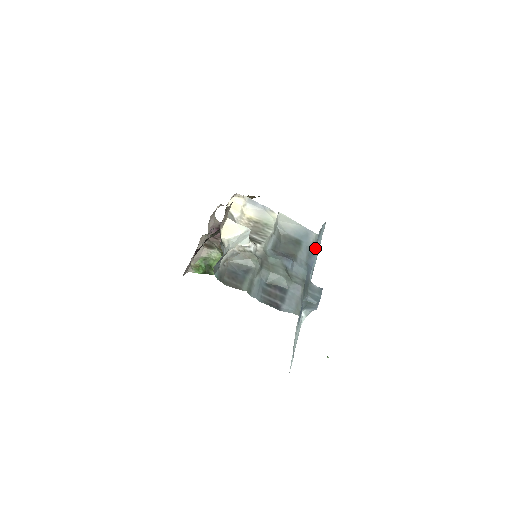
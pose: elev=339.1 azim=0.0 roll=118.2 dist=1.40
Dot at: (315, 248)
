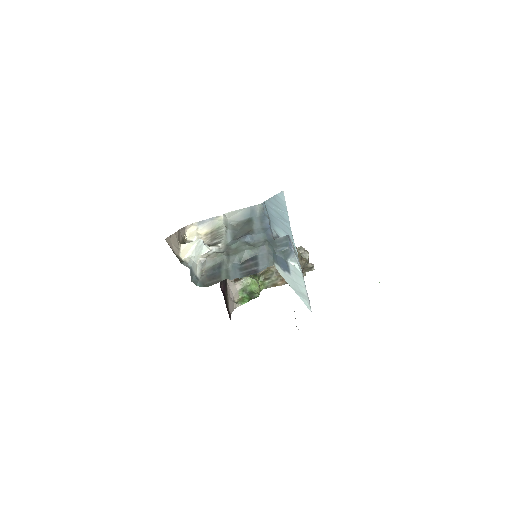
Dot at: (266, 214)
